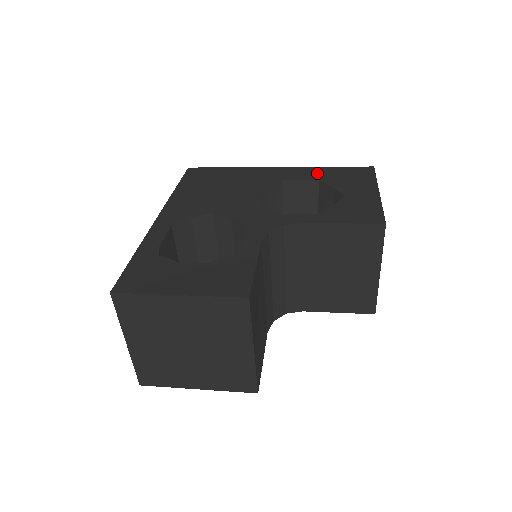
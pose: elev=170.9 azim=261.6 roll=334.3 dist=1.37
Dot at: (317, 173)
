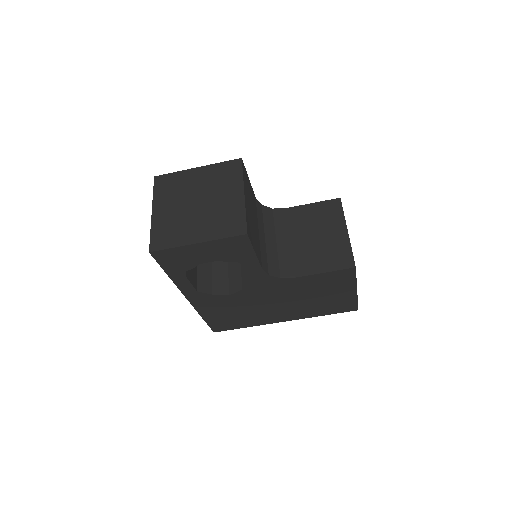
Dot at: occluded
